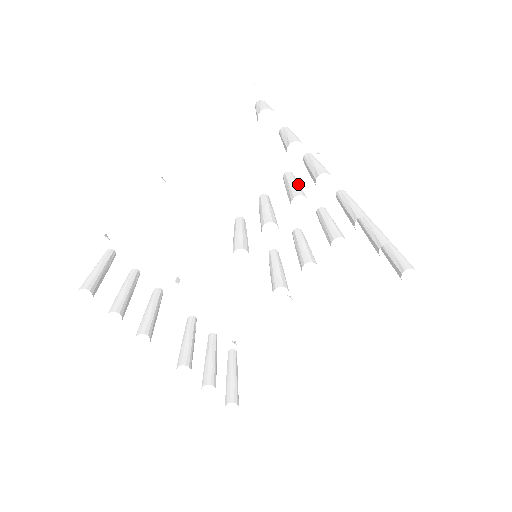
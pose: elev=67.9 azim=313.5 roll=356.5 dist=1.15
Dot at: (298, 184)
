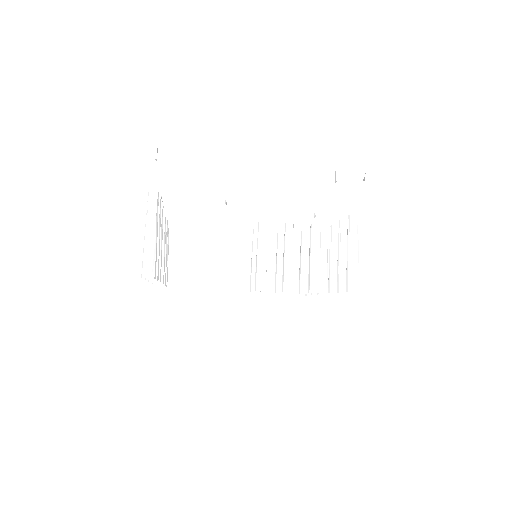
Dot at: occluded
